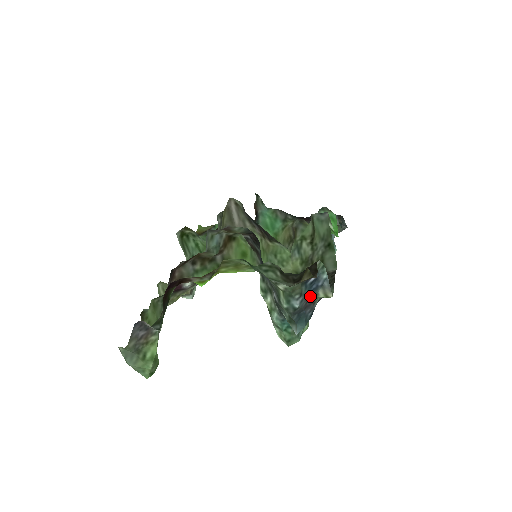
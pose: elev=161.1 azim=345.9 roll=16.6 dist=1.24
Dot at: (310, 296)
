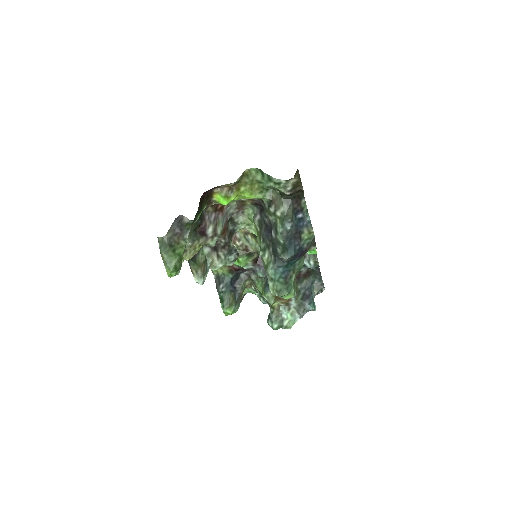
Dot at: (298, 230)
